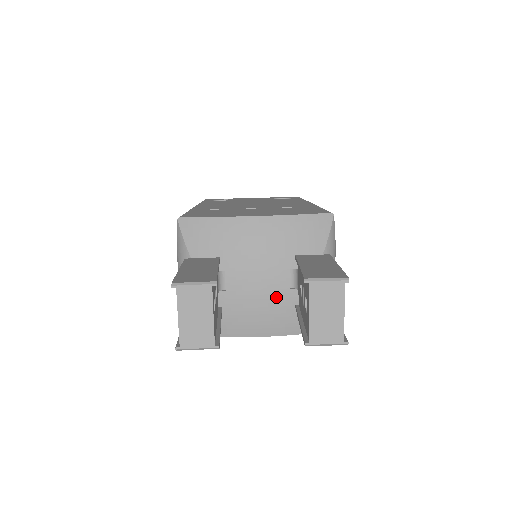
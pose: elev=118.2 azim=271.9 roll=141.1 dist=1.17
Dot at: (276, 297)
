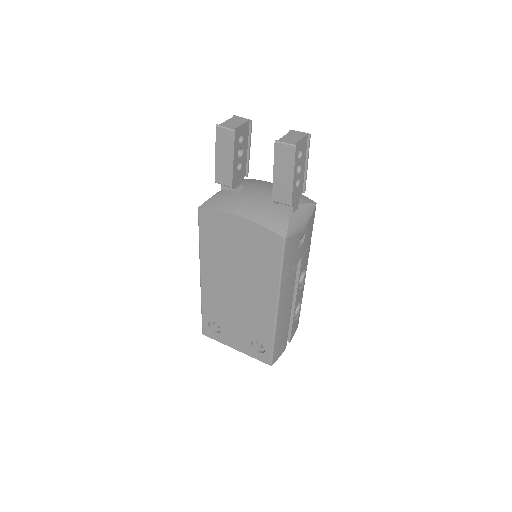
Dot at: (264, 202)
